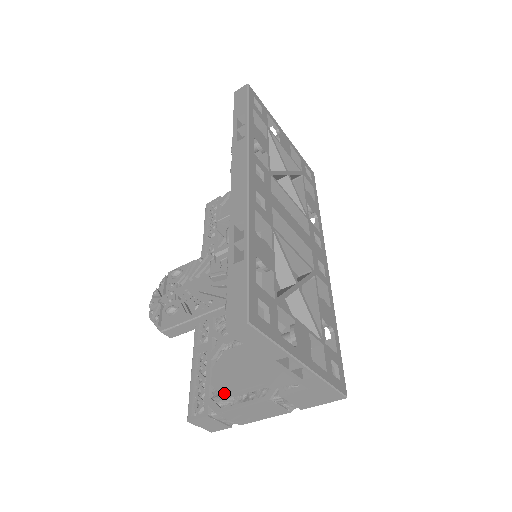
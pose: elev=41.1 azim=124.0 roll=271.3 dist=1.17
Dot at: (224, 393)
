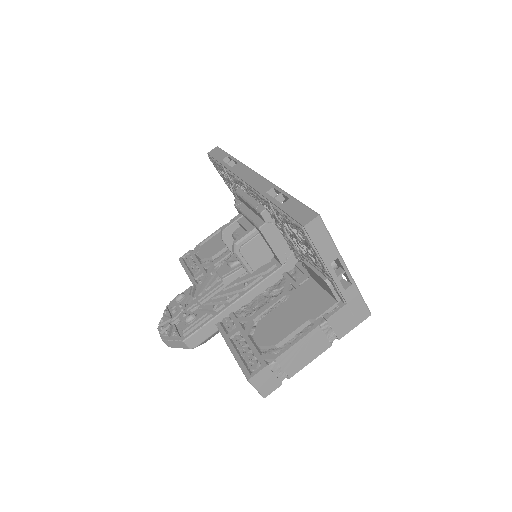
Dot at: (275, 343)
